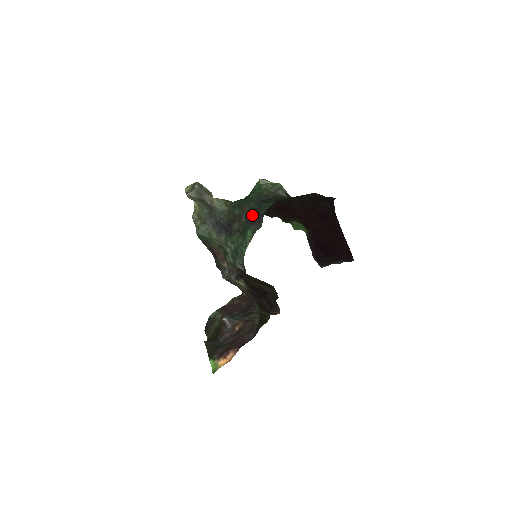
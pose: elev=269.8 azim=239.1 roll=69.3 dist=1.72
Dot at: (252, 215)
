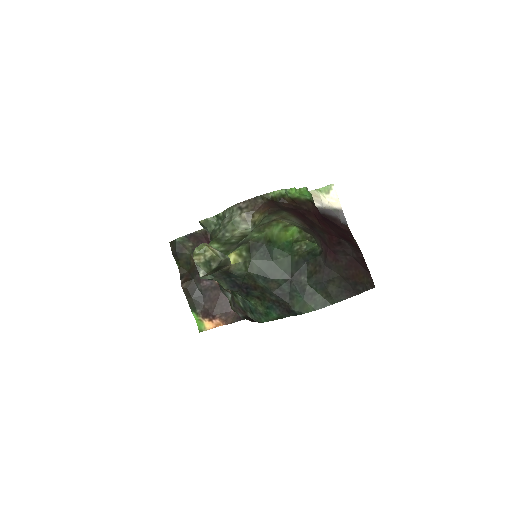
Dot at: (281, 301)
